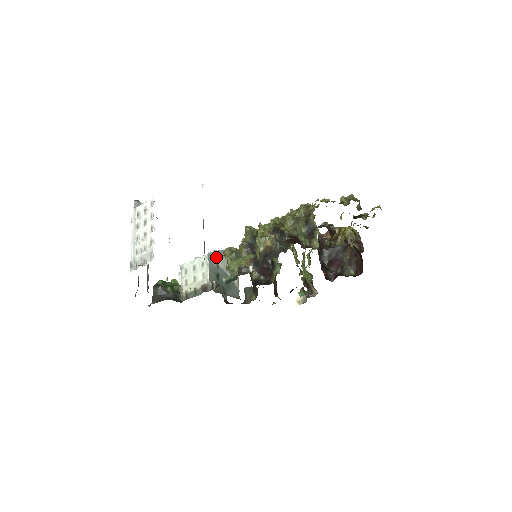
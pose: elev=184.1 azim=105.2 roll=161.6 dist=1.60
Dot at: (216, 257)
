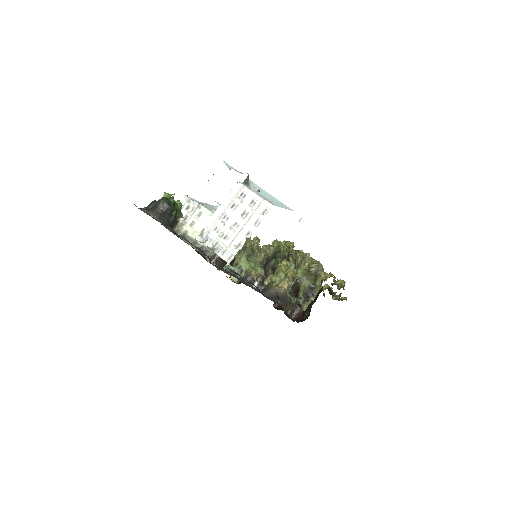
Dot at: occluded
